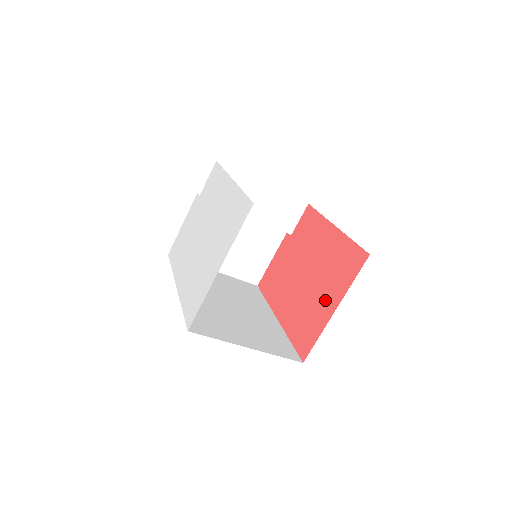
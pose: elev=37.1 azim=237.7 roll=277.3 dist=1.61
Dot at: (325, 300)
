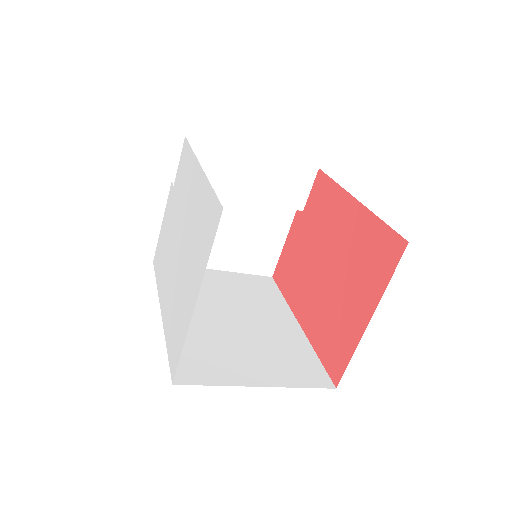
Dot at: (354, 305)
